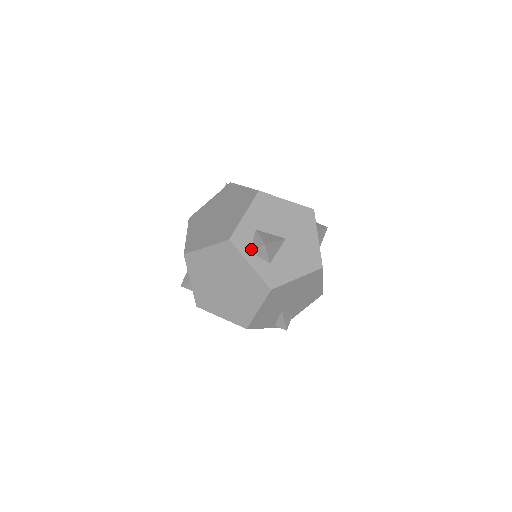
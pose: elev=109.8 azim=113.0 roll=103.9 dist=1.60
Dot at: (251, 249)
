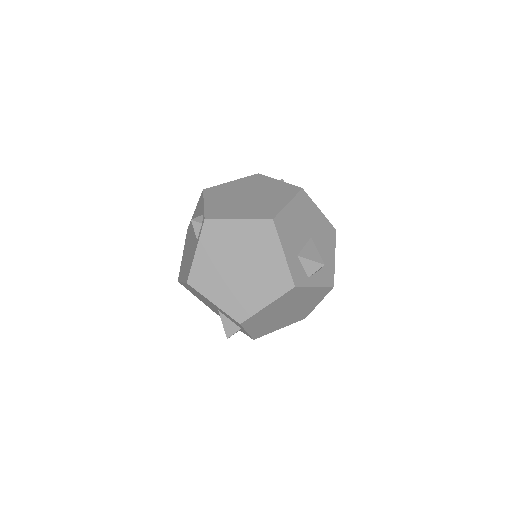
Dot at: (308, 275)
